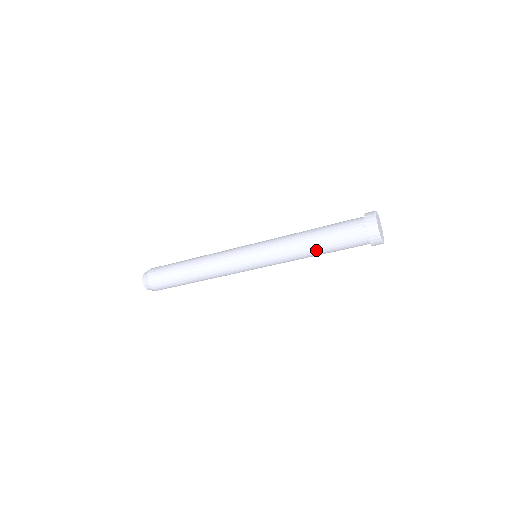
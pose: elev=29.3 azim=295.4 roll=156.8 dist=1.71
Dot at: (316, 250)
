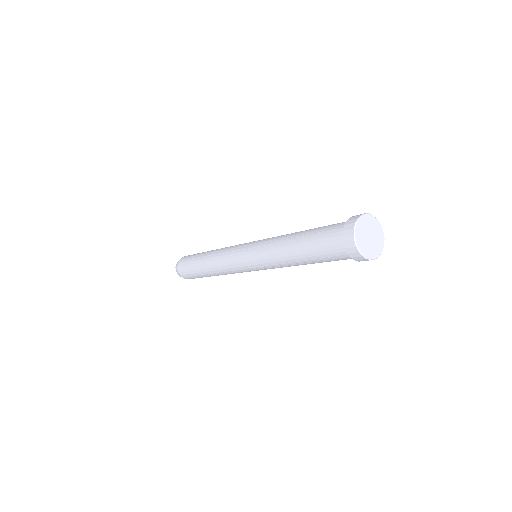
Dot at: occluded
